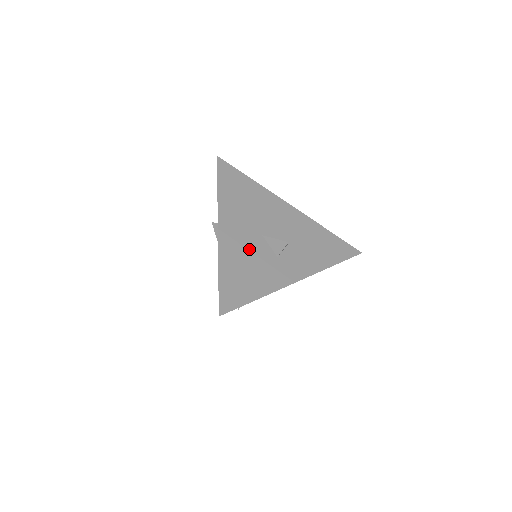
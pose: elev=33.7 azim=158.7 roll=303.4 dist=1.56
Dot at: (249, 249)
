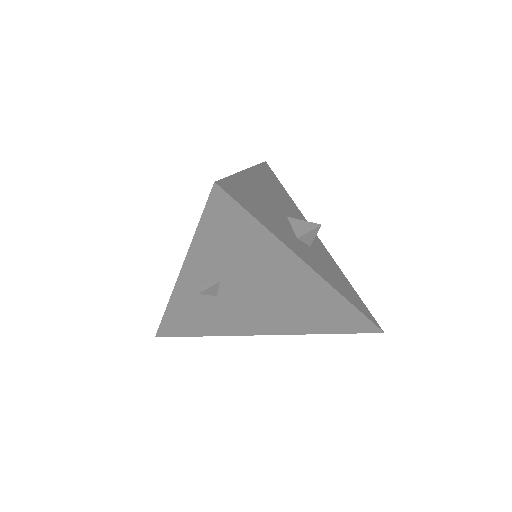
Dot at: (271, 205)
